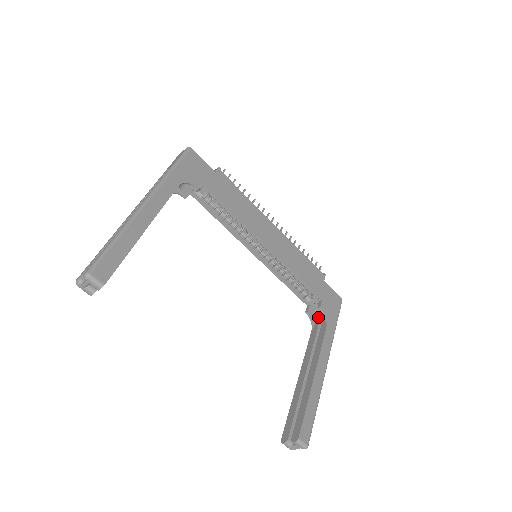
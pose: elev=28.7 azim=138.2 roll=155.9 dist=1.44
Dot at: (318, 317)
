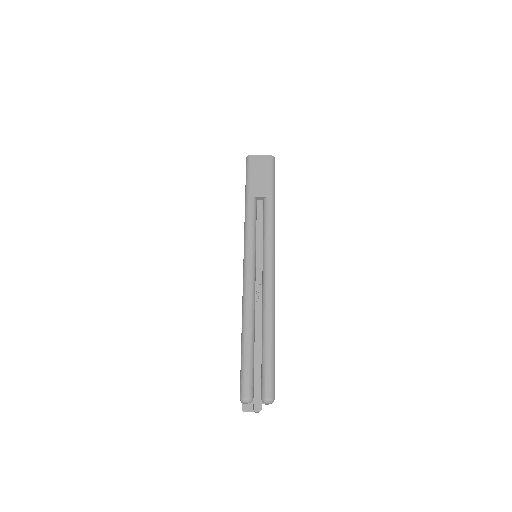
Dot at: occluded
